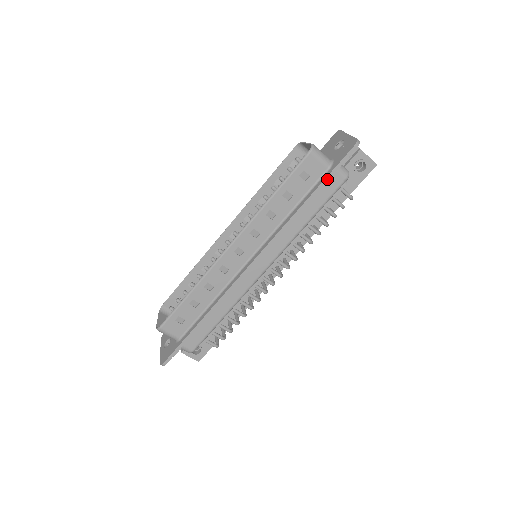
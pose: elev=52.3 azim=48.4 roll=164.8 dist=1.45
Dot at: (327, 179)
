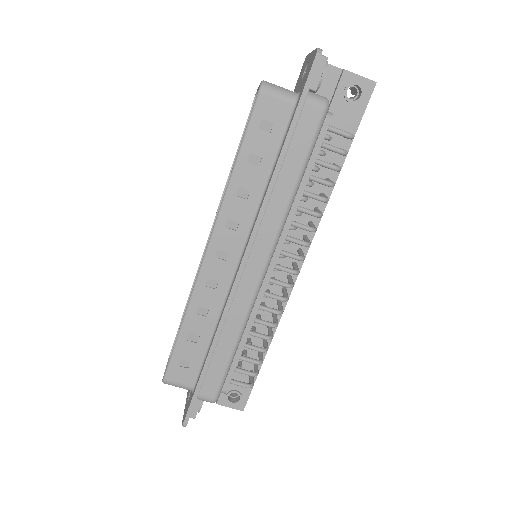
Dot at: (296, 118)
